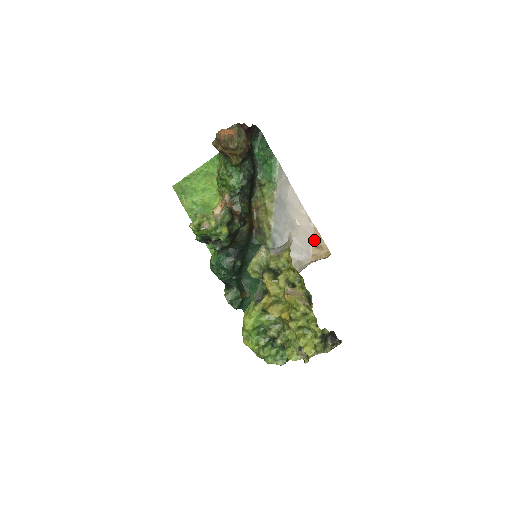
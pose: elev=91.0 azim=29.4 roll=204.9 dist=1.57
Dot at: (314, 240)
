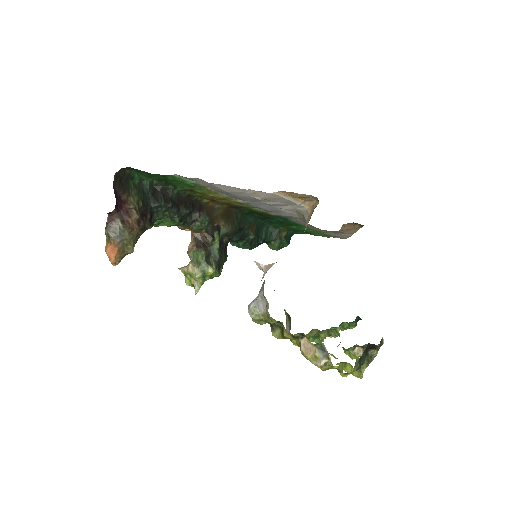
Dot at: (290, 196)
